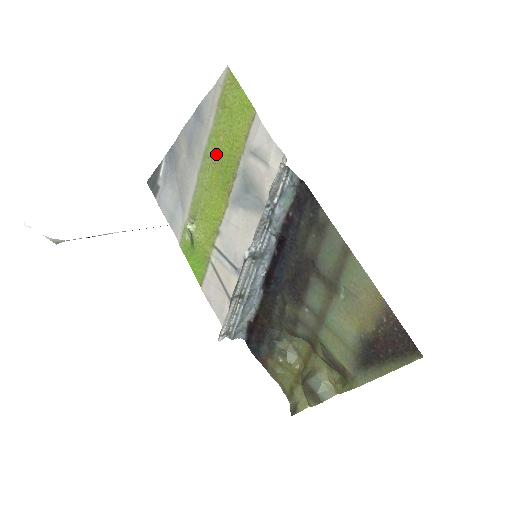
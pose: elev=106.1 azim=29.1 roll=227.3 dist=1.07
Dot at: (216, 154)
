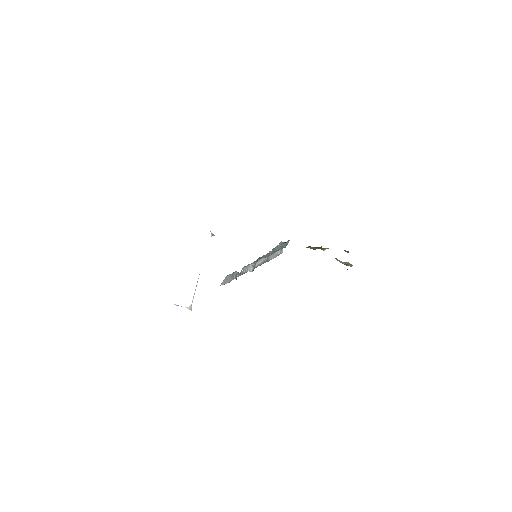
Dot at: occluded
